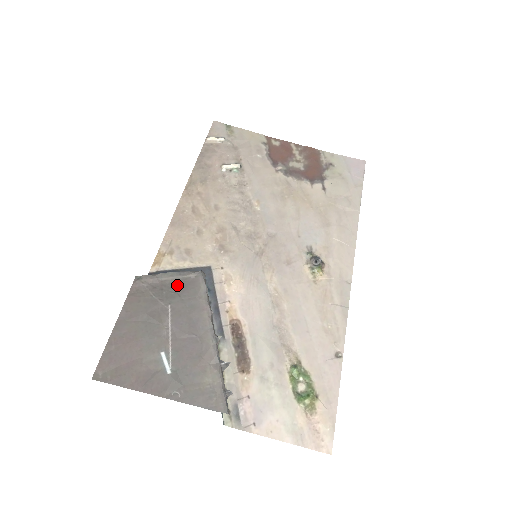
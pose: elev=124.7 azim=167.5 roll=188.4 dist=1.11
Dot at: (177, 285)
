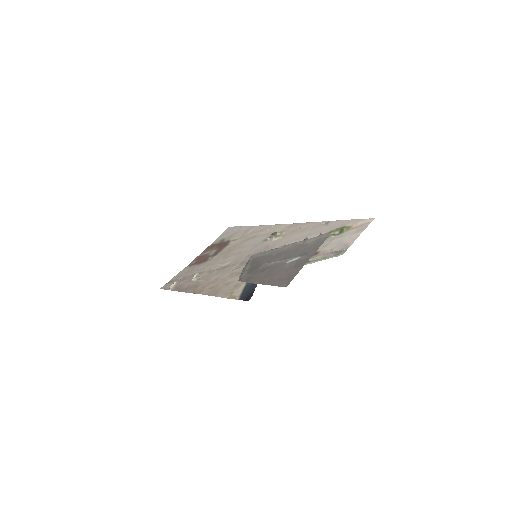
Dot at: (253, 264)
